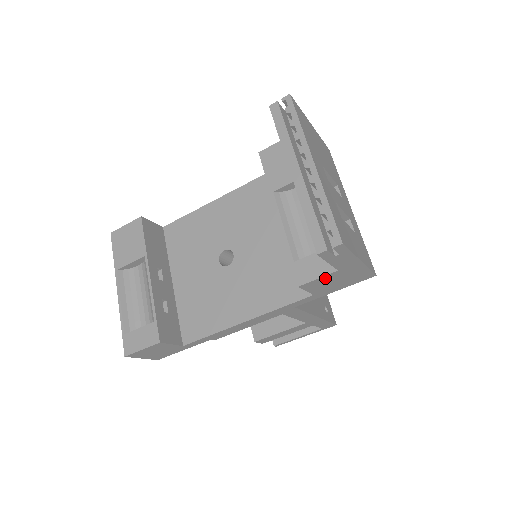
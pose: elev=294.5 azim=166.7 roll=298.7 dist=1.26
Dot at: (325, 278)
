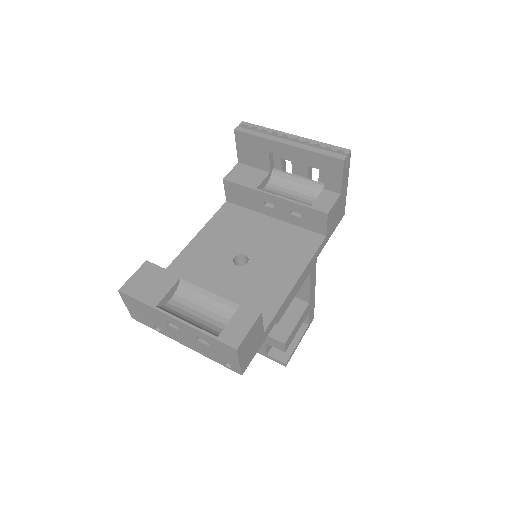
Dot at: (335, 205)
